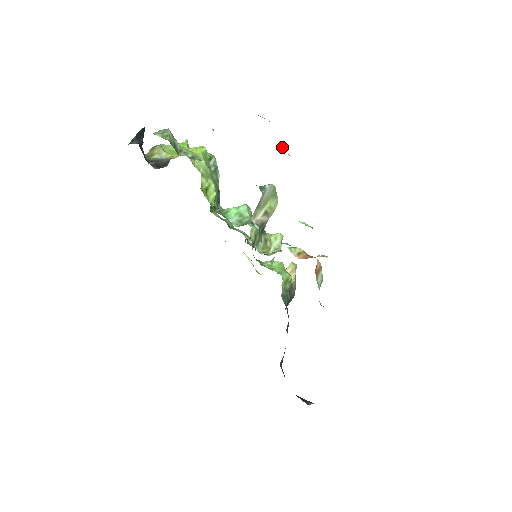
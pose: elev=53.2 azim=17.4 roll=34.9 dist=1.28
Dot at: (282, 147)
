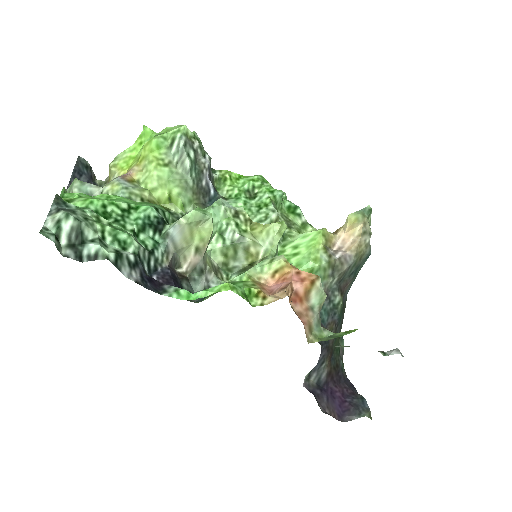
Dot at: (87, 254)
